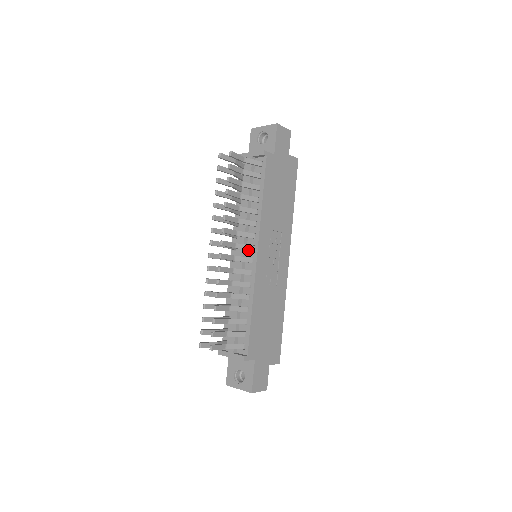
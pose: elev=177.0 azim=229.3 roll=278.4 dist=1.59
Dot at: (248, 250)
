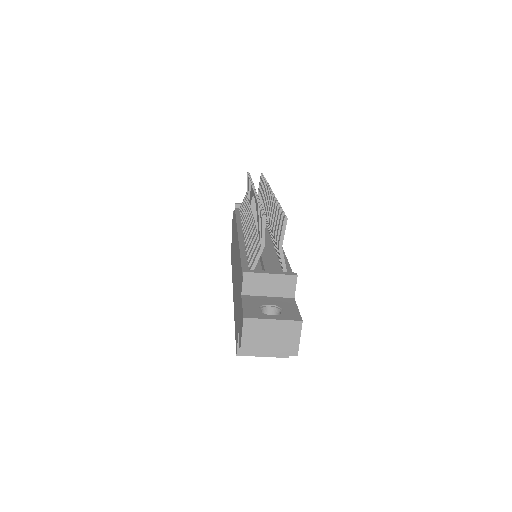
Dot at: occluded
